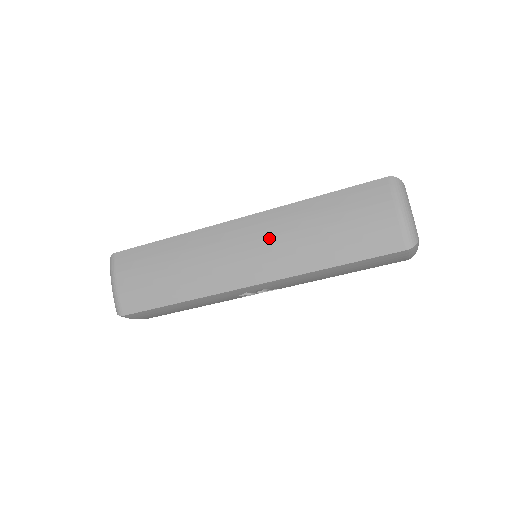
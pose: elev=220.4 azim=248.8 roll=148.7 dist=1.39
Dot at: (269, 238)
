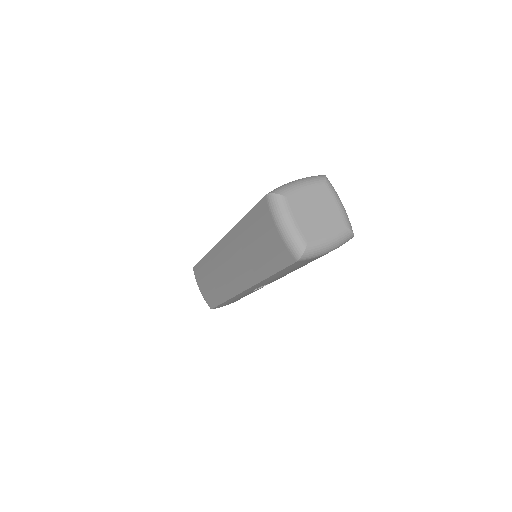
Dot at: (234, 256)
